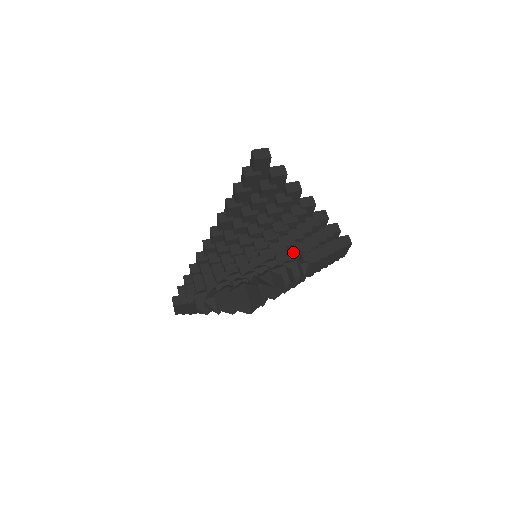
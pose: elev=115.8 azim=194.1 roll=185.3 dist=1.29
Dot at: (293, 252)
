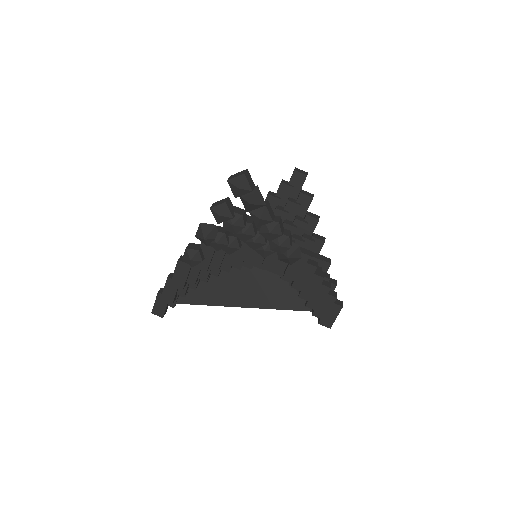
Dot at: occluded
